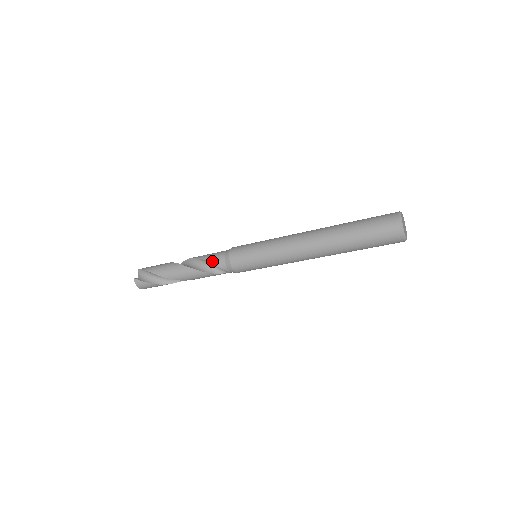
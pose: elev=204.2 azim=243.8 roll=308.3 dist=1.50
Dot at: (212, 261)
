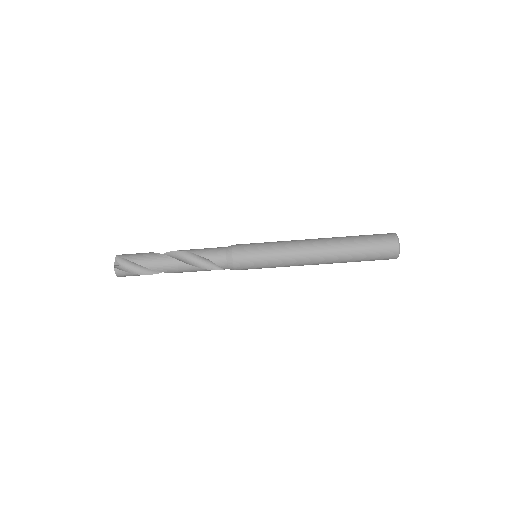
Dot at: (212, 259)
